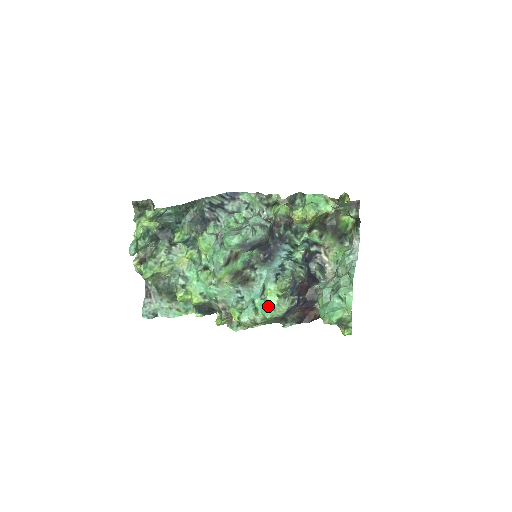
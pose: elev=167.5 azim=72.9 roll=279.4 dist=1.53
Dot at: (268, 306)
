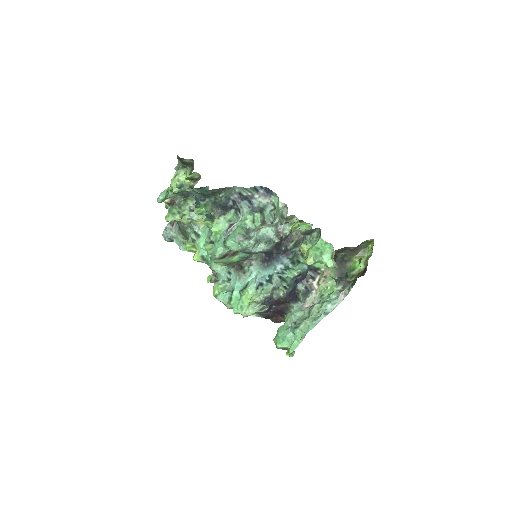
Dot at: (240, 303)
